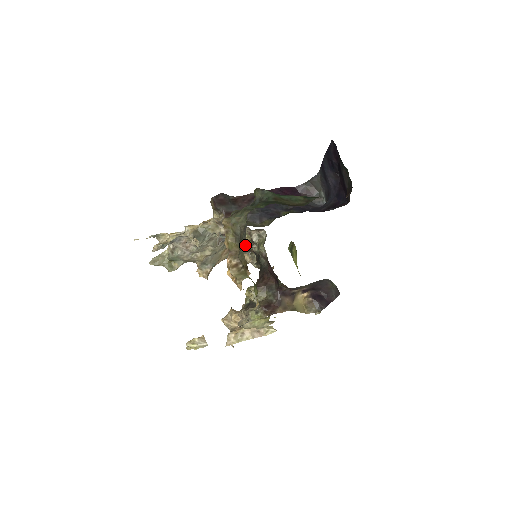
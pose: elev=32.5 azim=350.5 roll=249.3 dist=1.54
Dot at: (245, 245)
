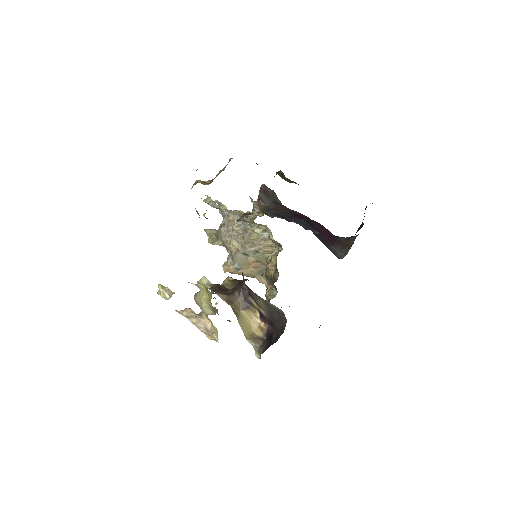
Dot at: (271, 270)
